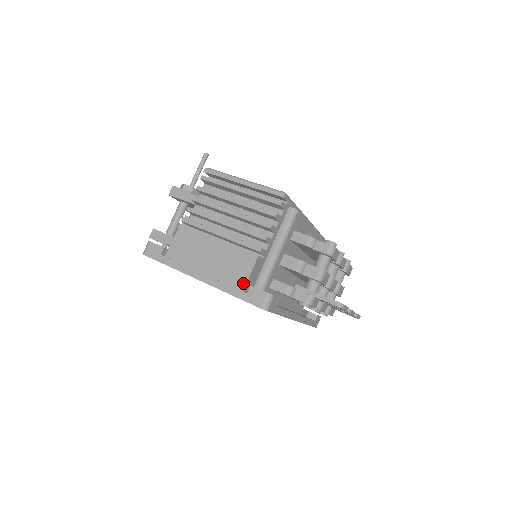
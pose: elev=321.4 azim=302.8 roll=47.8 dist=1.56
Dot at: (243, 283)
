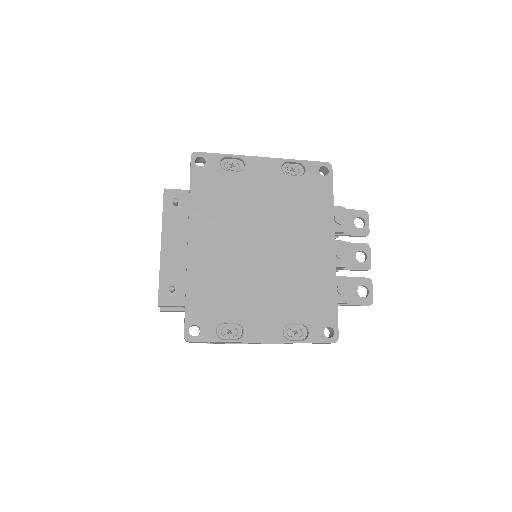
Dot at: occluded
